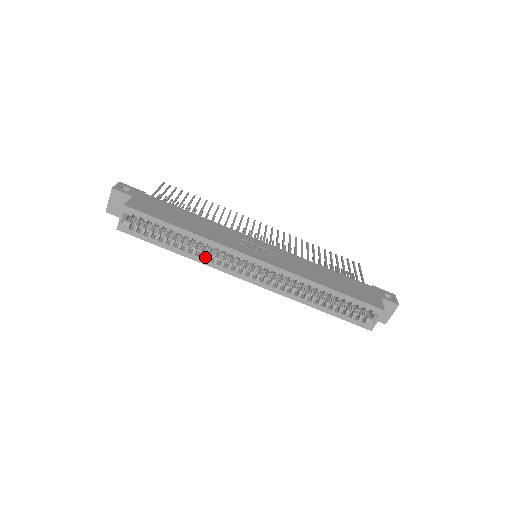
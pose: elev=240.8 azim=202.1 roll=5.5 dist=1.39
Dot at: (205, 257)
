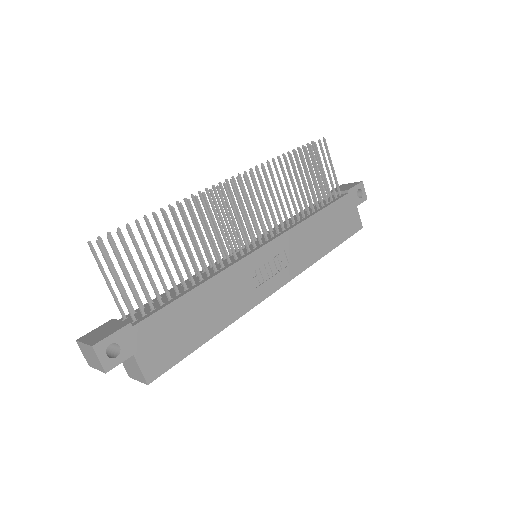
Dot at: occluded
